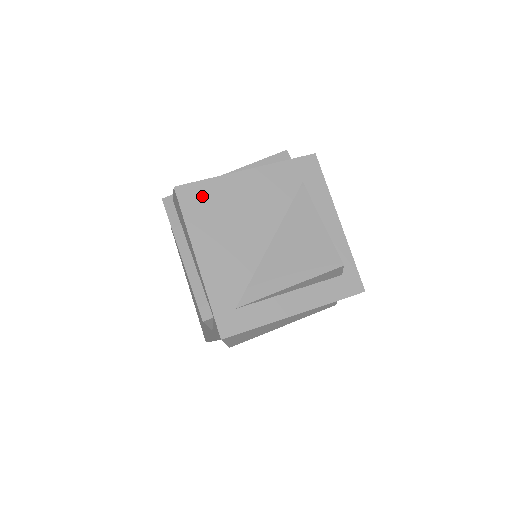
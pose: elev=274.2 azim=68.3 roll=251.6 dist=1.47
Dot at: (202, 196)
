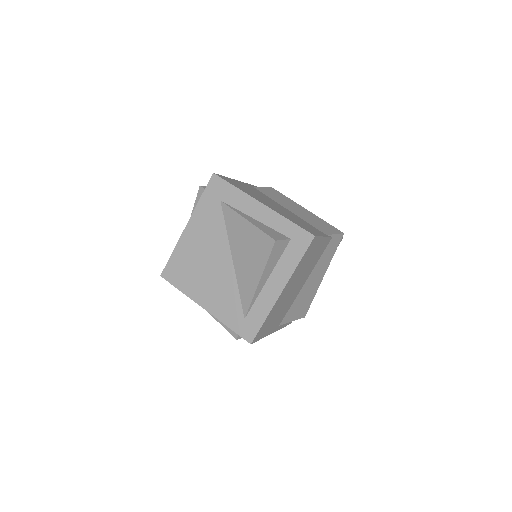
Dot at: (177, 267)
